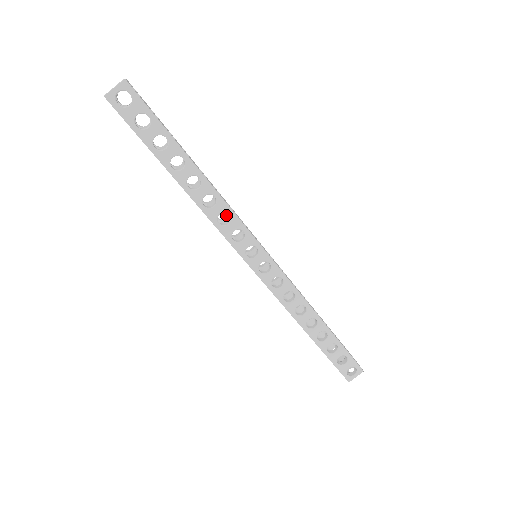
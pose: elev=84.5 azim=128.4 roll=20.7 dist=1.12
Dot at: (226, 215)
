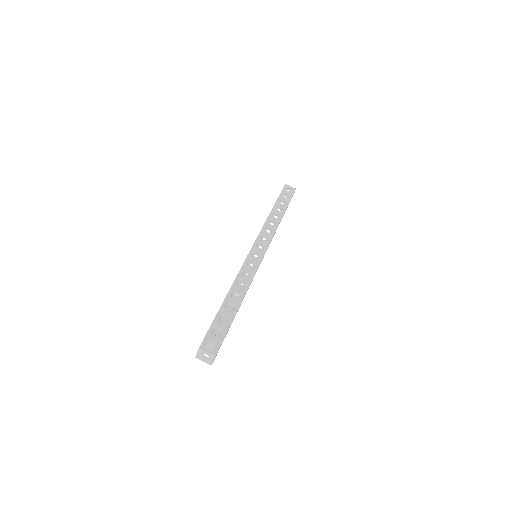
Dot at: occluded
